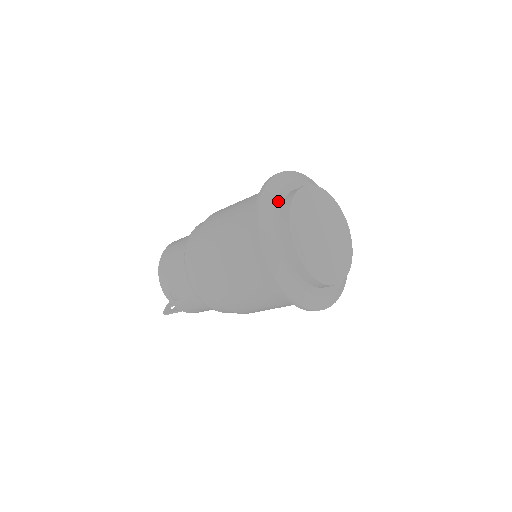
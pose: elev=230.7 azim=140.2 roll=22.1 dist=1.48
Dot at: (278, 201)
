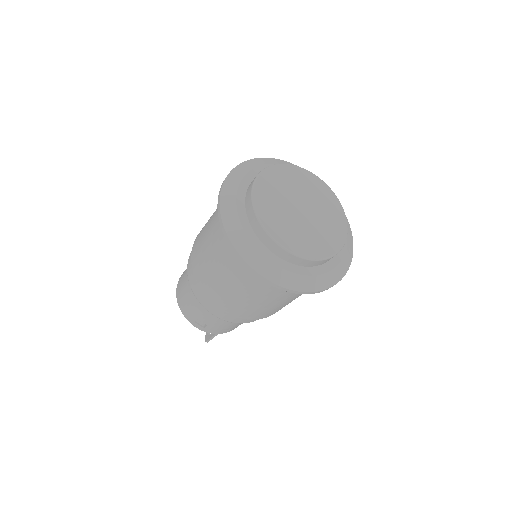
Dot at: (239, 198)
